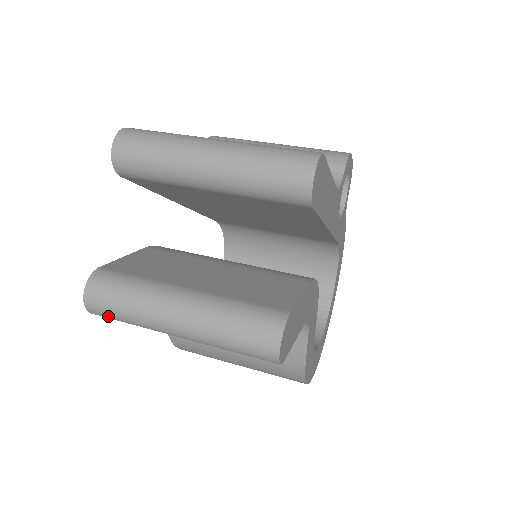
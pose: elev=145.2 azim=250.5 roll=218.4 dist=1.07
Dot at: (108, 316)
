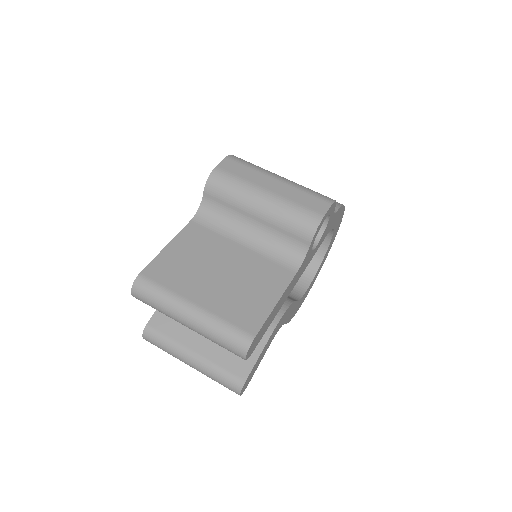
Dot at: occluded
